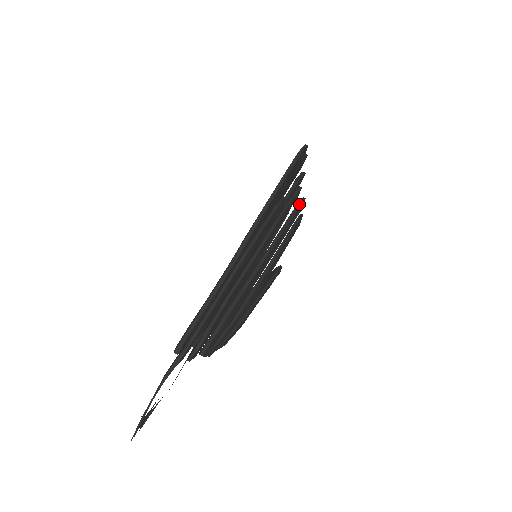
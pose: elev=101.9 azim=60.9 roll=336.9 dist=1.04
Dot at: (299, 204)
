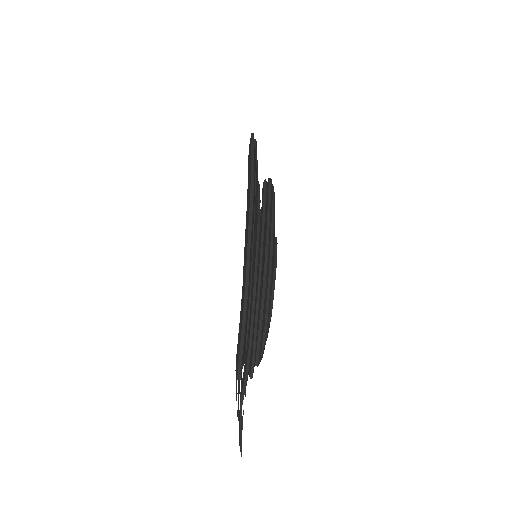
Dot at: (269, 191)
